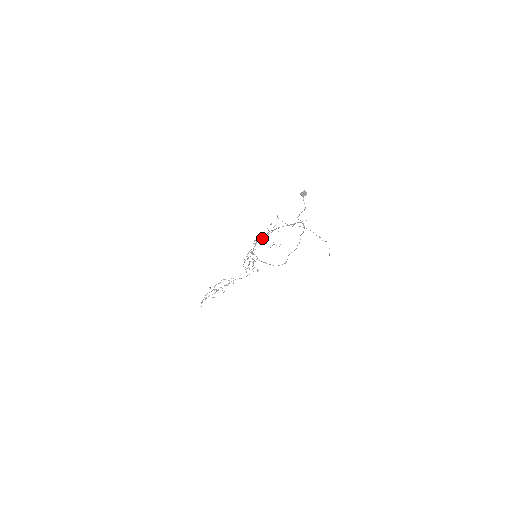
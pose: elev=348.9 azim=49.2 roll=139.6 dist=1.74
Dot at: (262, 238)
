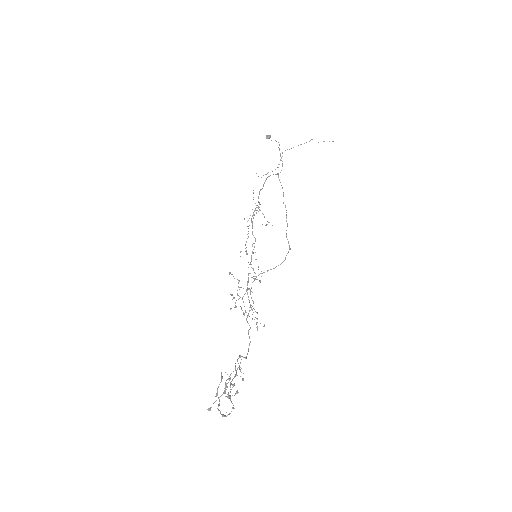
Dot at: (256, 207)
